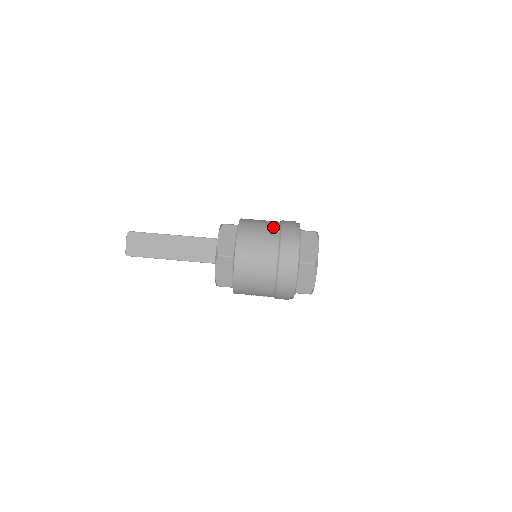
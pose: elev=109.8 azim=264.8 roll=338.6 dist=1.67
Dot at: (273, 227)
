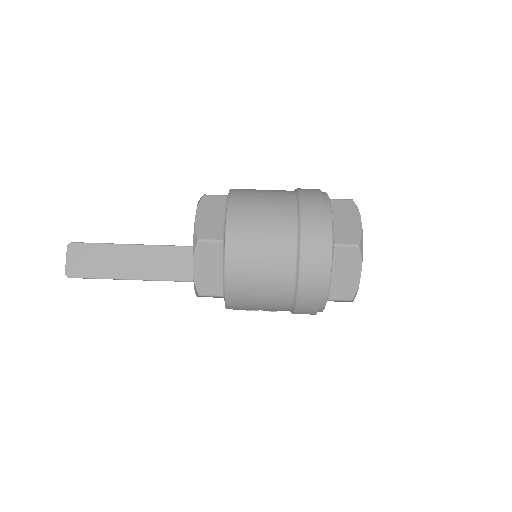
Dot at: (285, 194)
